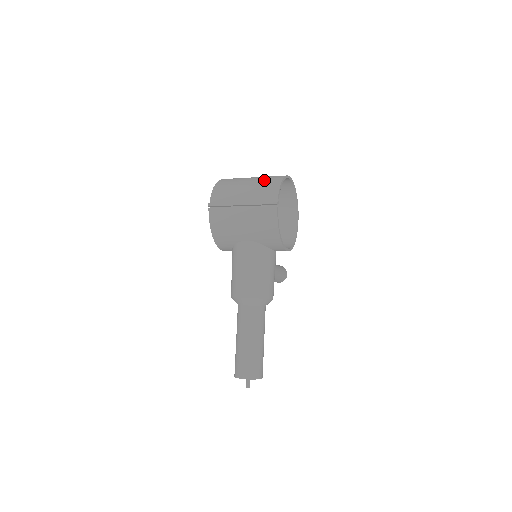
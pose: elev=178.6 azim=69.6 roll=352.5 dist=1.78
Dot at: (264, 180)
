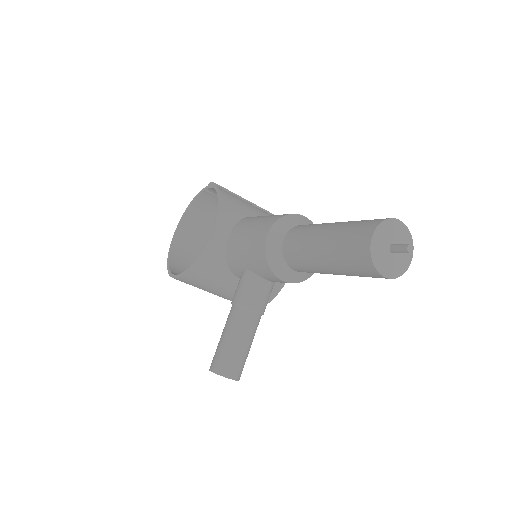
Dot at: occluded
